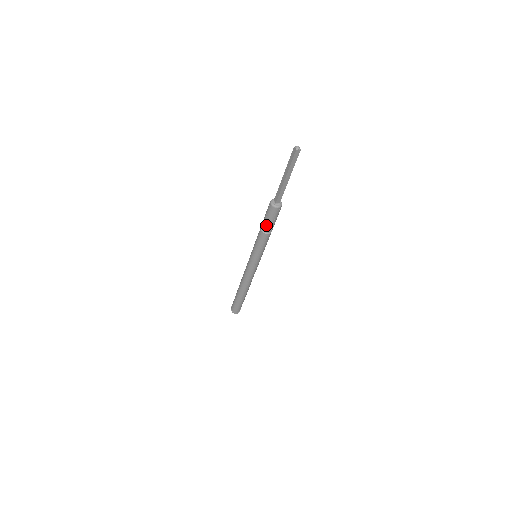
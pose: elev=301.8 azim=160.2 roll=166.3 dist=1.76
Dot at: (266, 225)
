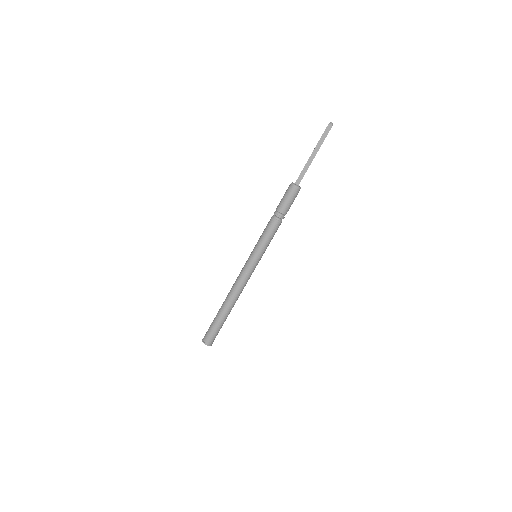
Dot at: (285, 211)
